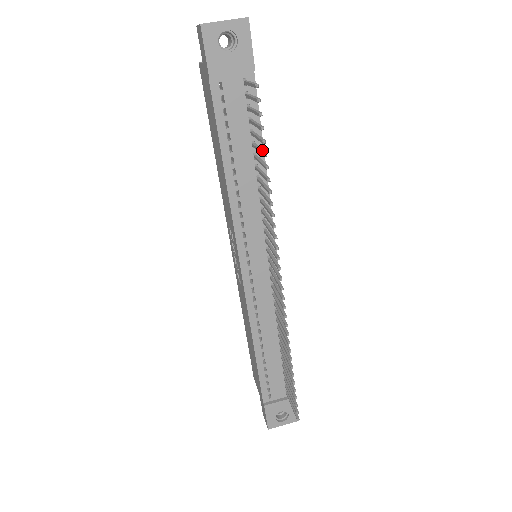
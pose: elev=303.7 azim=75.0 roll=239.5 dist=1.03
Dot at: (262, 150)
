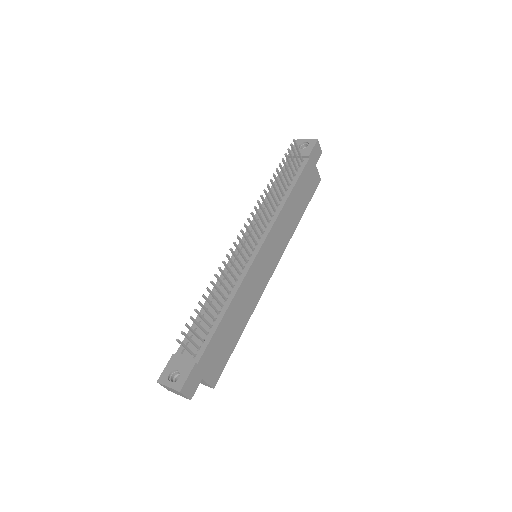
Dot at: (283, 169)
